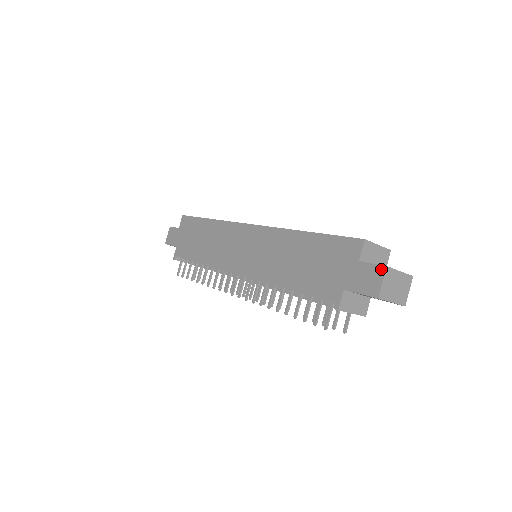
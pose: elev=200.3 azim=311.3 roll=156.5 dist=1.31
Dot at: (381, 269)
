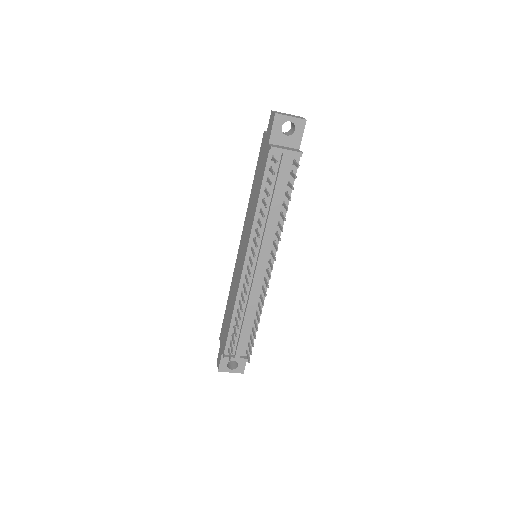
Dot at: (271, 114)
